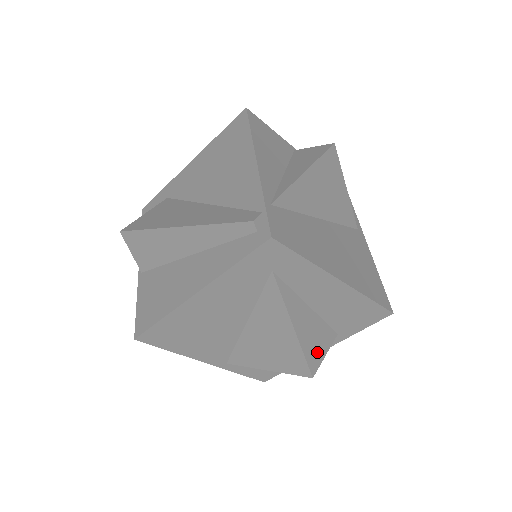
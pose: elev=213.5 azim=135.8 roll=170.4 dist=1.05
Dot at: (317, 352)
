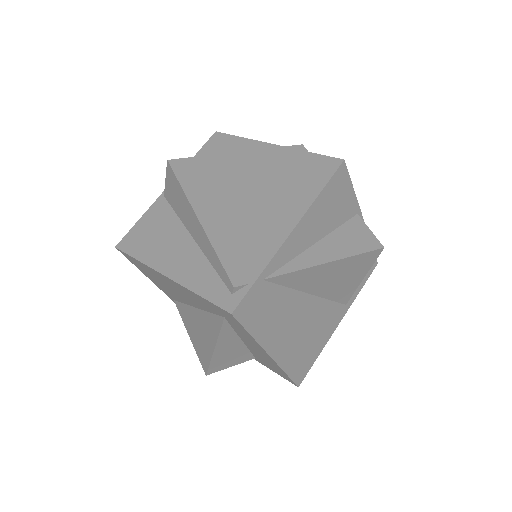
Dot at: (224, 364)
